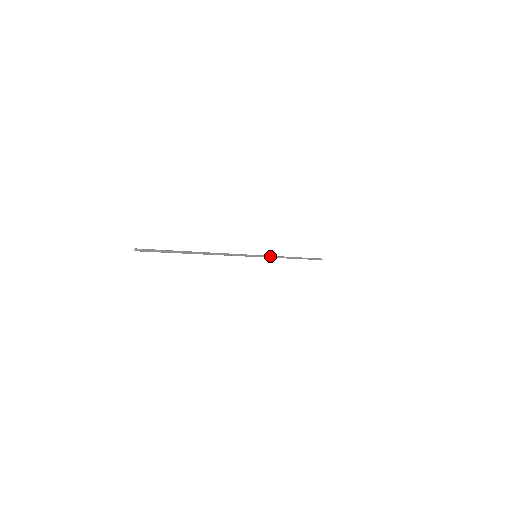
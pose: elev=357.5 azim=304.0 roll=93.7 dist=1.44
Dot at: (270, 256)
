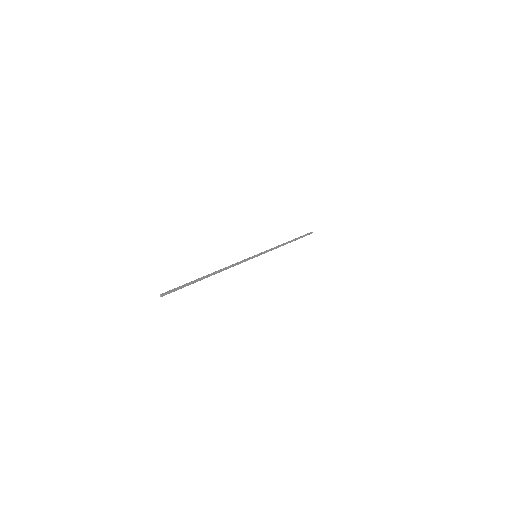
Dot at: (268, 251)
